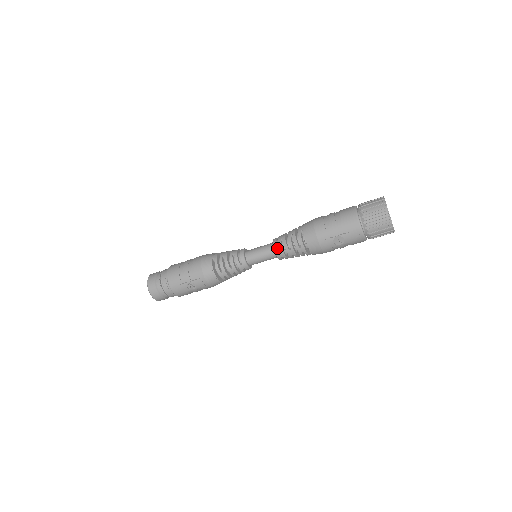
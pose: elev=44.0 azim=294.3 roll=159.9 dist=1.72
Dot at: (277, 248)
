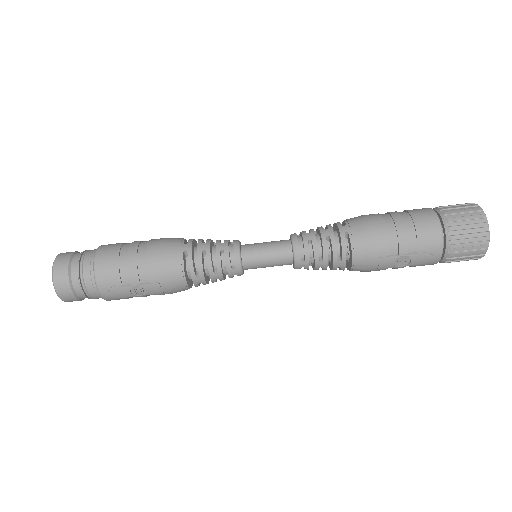
Dot at: (299, 253)
